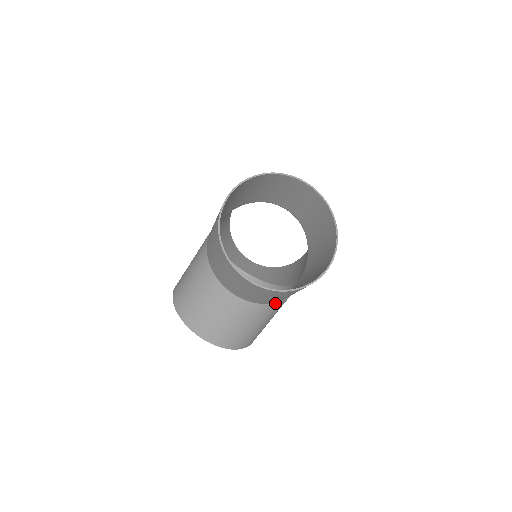
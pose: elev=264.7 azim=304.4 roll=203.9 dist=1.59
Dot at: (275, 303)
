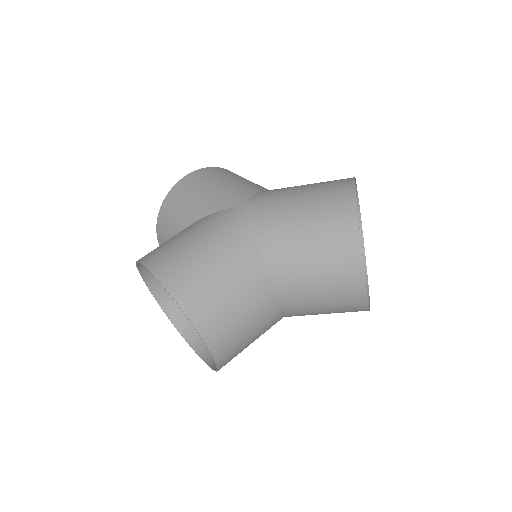
Dot at: occluded
